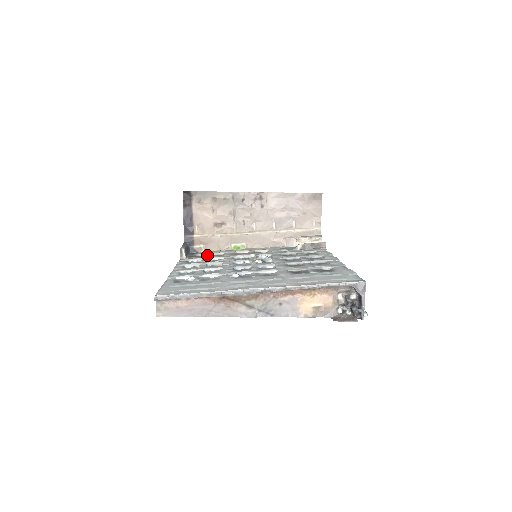
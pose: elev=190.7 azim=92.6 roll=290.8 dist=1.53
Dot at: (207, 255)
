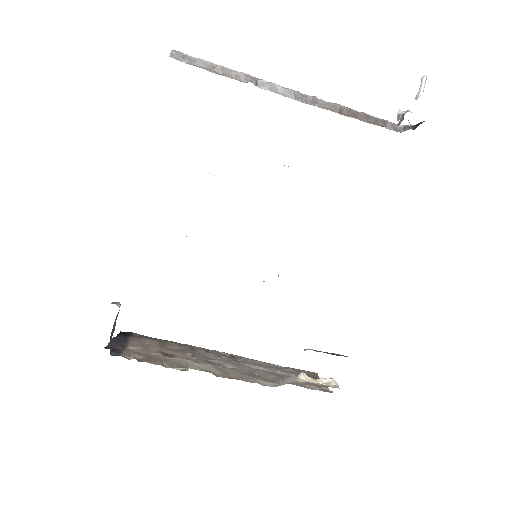
Dot at: occluded
